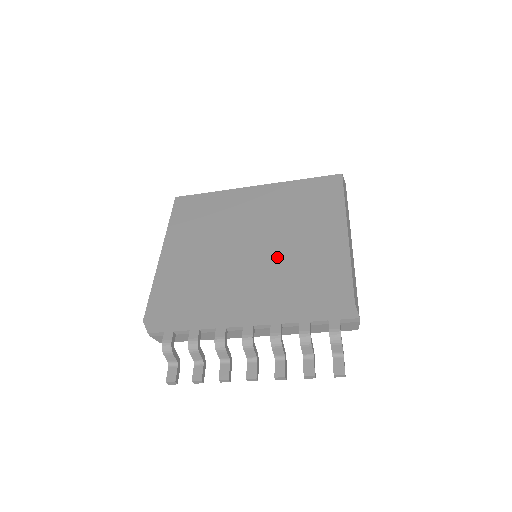
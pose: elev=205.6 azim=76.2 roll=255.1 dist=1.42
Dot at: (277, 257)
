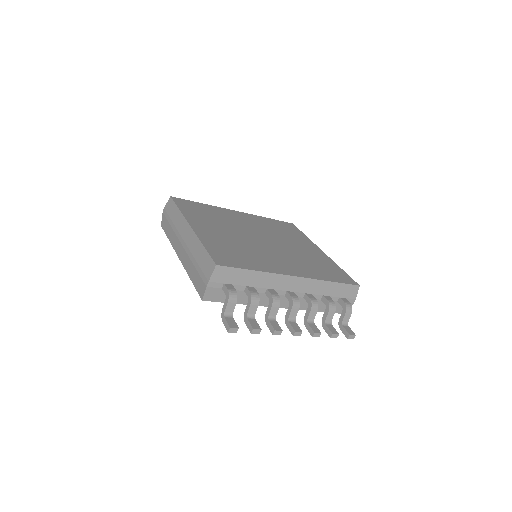
Dot at: (291, 252)
